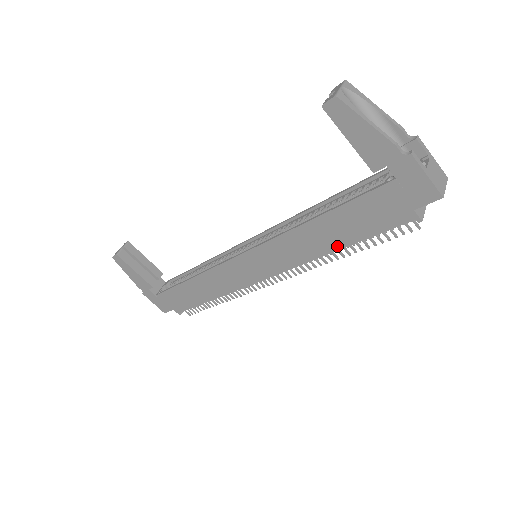
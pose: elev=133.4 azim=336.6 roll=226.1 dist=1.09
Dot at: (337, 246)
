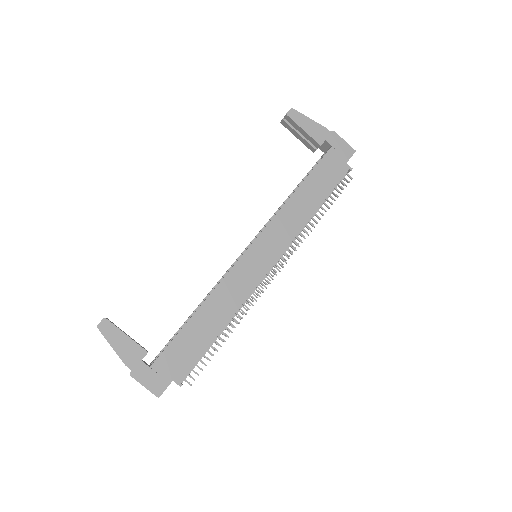
Dot at: (316, 206)
